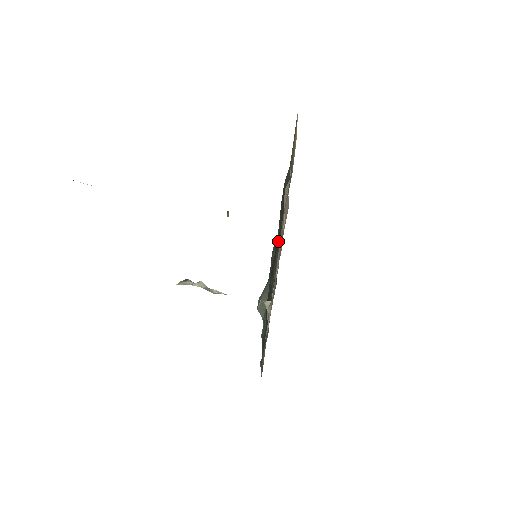
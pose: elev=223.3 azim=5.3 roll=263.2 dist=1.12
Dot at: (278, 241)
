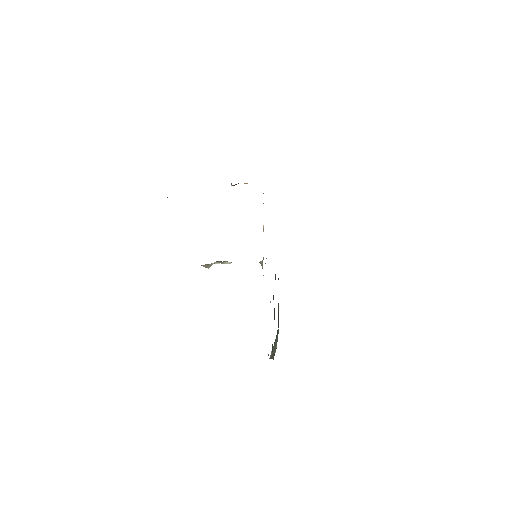
Dot at: occluded
